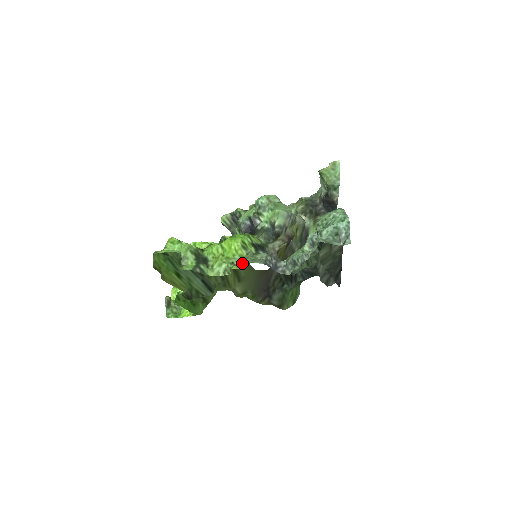
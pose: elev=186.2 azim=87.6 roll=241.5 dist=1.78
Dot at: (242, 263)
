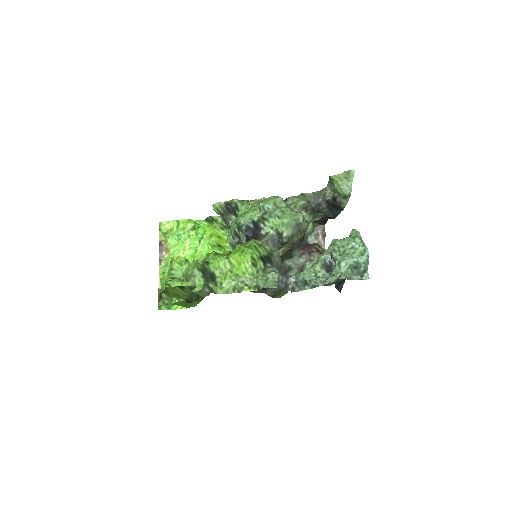
Dot at: (253, 283)
